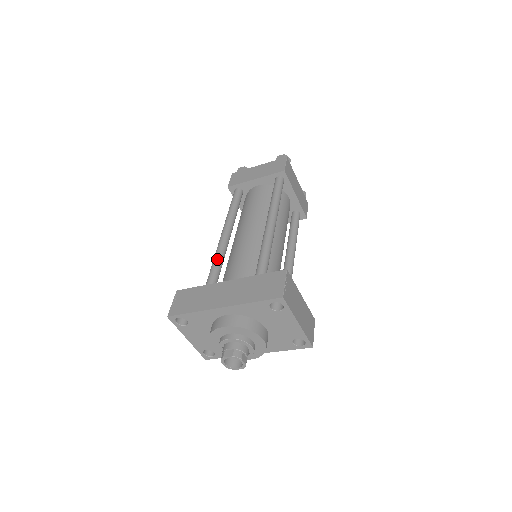
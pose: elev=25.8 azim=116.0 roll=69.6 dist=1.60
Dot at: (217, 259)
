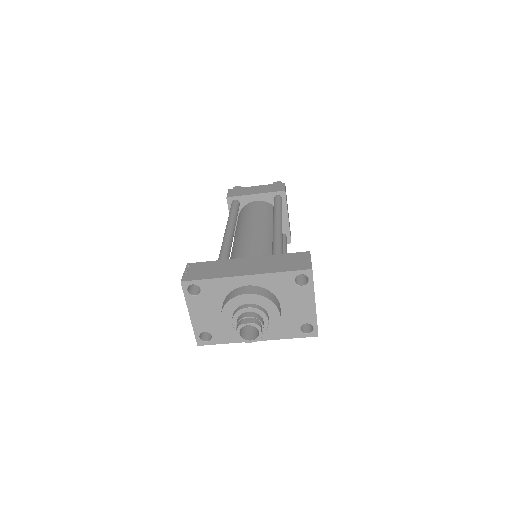
Dot at: (227, 245)
